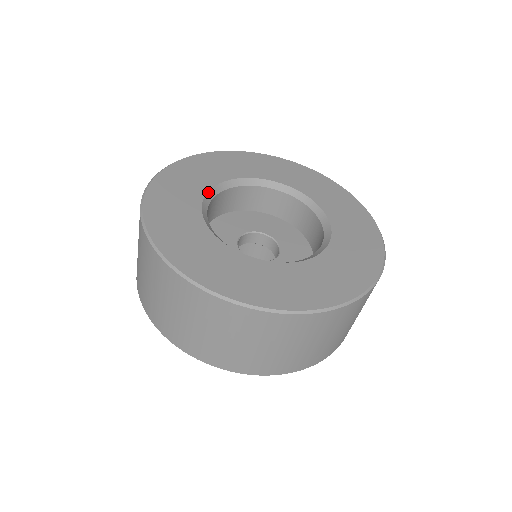
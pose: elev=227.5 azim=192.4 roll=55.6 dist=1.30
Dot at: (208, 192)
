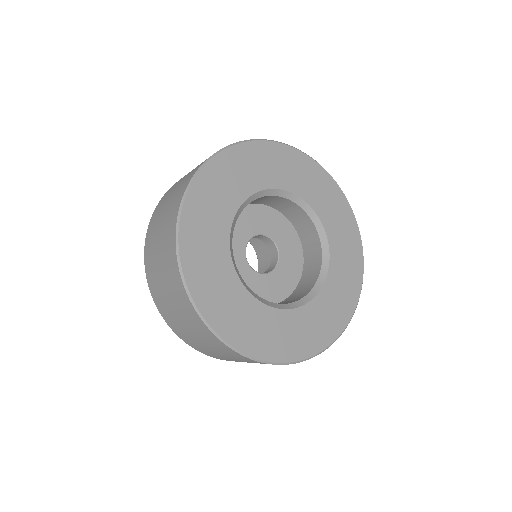
Dot at: (252, 195)
